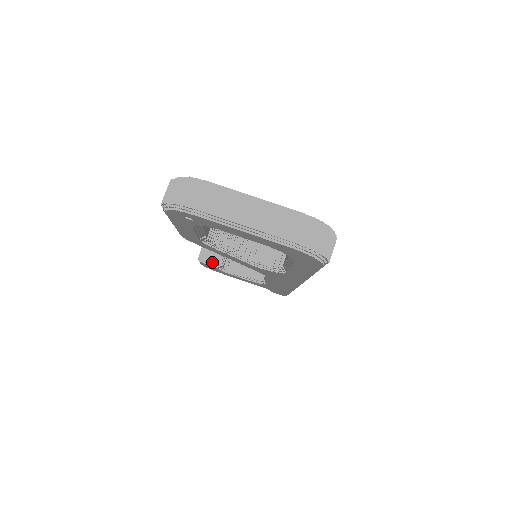
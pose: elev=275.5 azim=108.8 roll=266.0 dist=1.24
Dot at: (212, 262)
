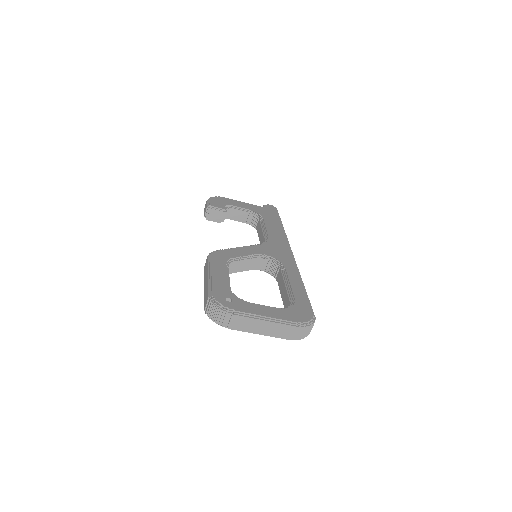
Dot at: (216, 221)
